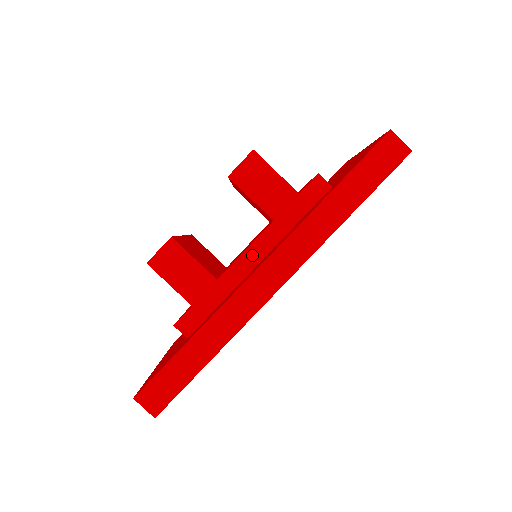
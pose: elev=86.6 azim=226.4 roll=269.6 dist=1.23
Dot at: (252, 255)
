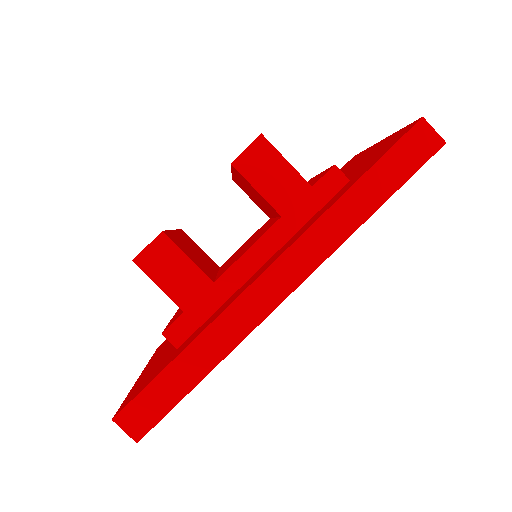
Dot at: (255, 255)
